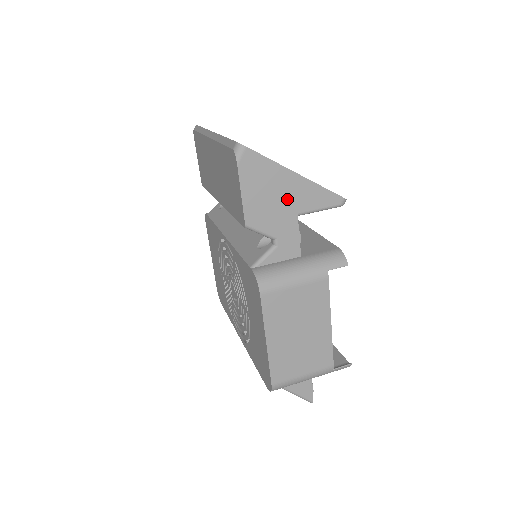
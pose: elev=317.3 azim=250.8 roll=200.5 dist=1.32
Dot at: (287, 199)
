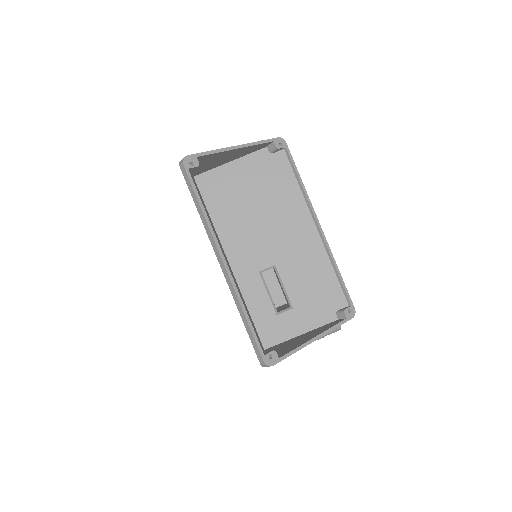
Dot at: occluded
